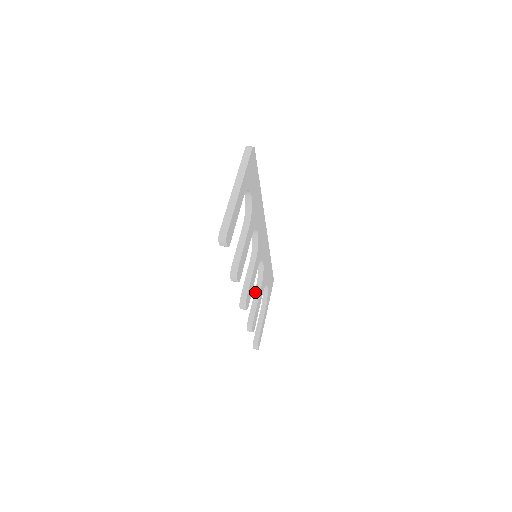
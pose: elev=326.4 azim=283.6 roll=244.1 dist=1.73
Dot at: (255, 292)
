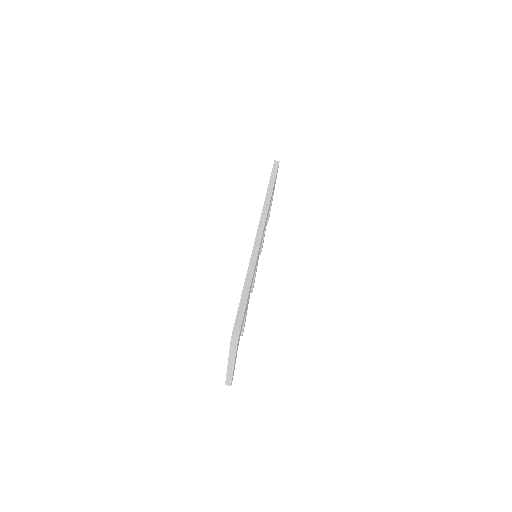
Dot at: occluded
